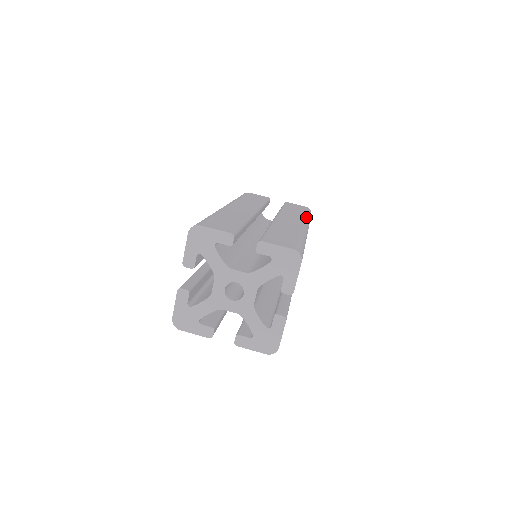
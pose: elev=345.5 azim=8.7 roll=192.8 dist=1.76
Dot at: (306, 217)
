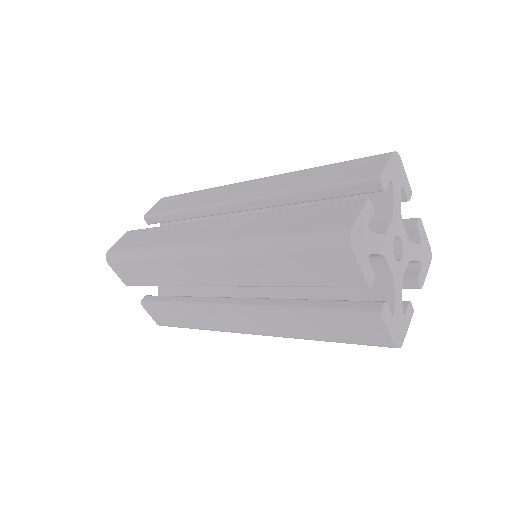
Dot at: occluded
